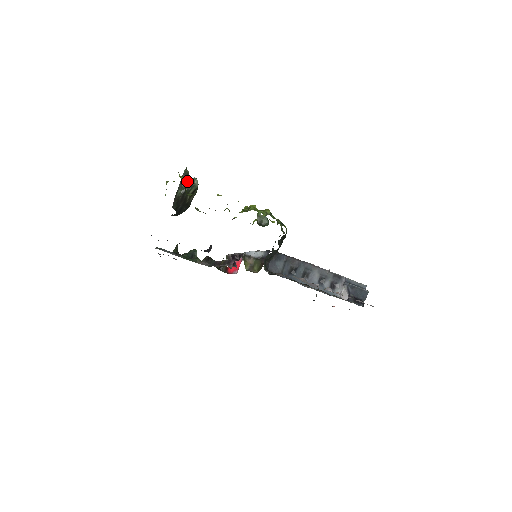
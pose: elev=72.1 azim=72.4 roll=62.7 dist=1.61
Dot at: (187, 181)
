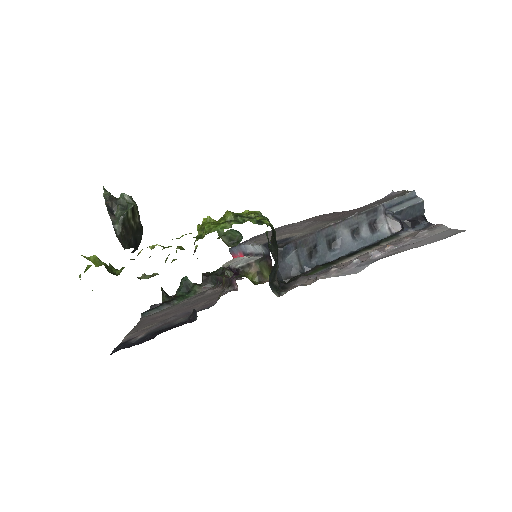
Dot at: (116, 205)
